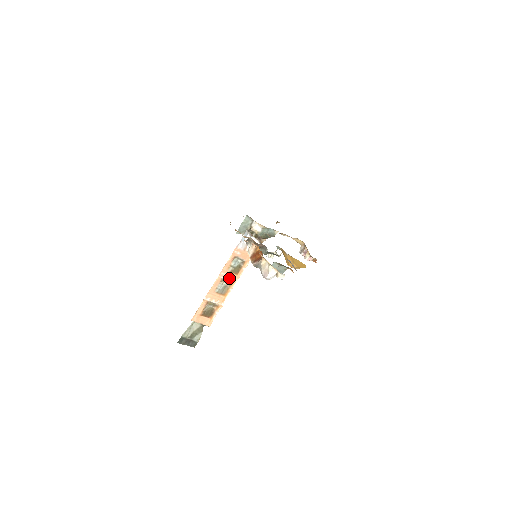
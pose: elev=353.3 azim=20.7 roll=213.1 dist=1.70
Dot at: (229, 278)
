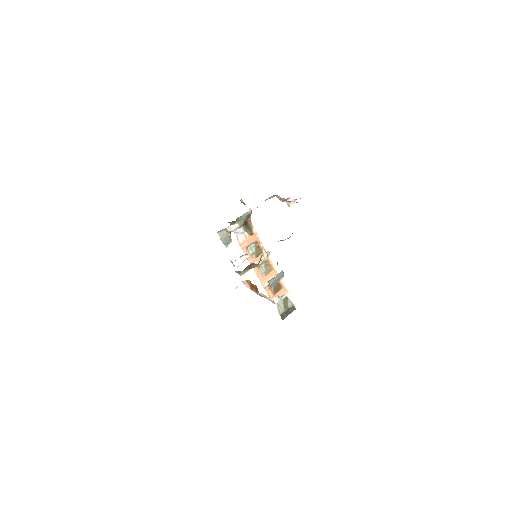
Dot at: occluded
